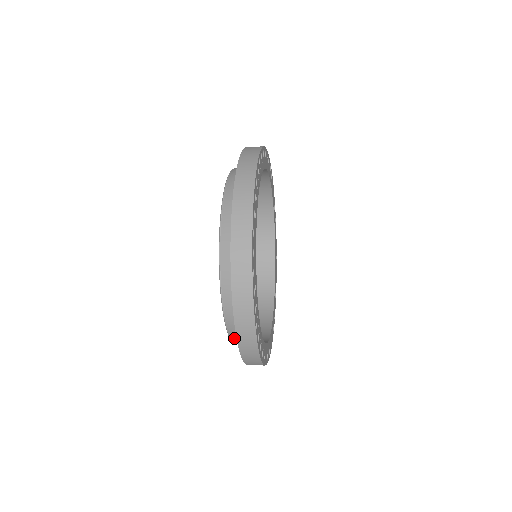
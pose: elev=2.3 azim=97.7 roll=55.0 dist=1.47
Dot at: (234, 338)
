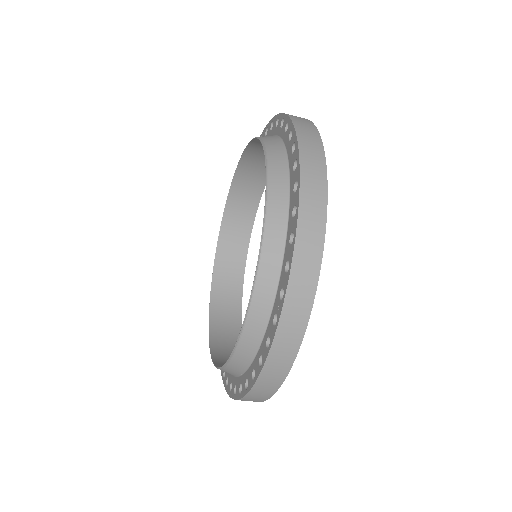
Dot at: (254, 318)
